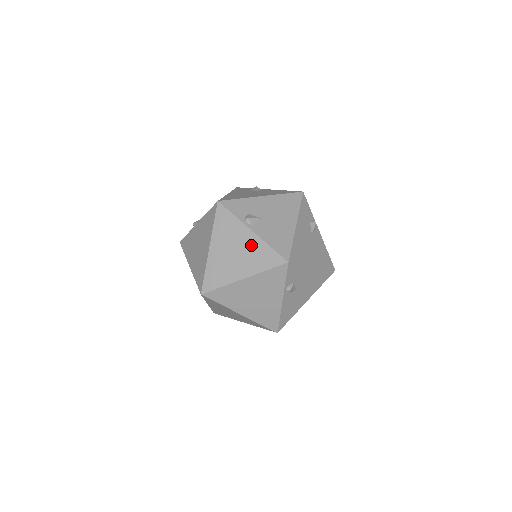
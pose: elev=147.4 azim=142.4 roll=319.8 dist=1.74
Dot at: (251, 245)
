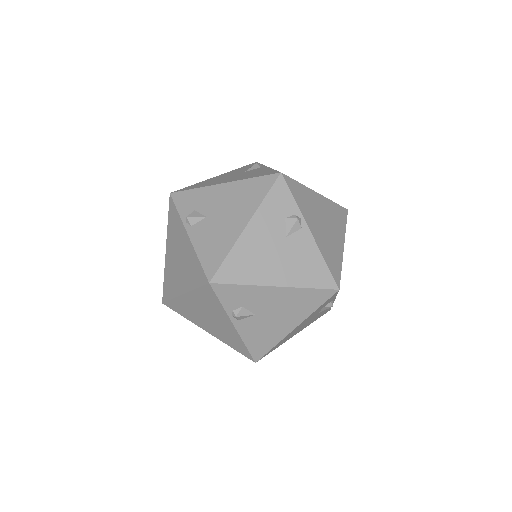
Dot at: (227, 330)
